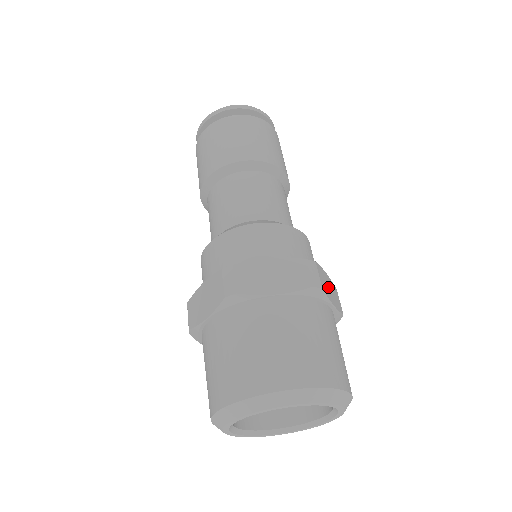
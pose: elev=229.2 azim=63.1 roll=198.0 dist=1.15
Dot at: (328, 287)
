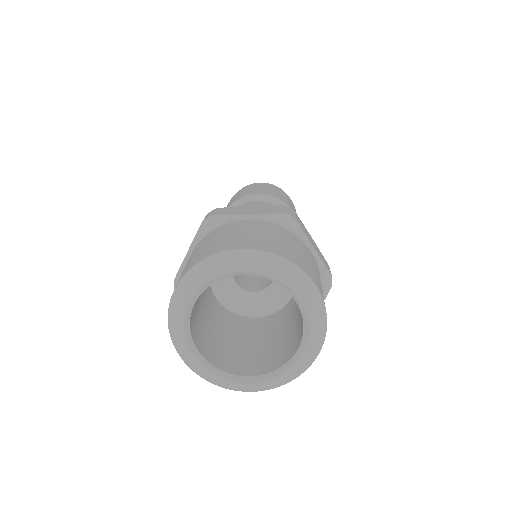
Dot at: (309, 238)
